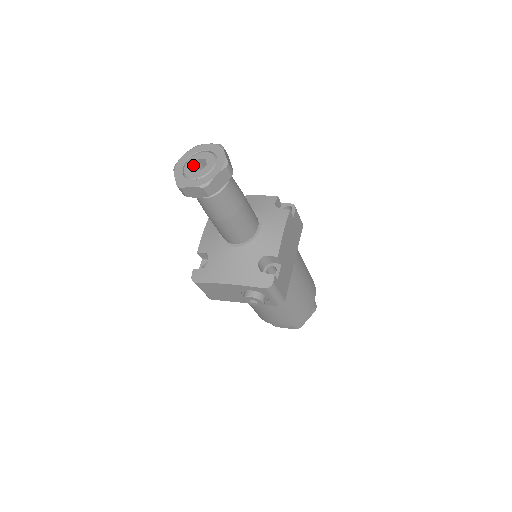
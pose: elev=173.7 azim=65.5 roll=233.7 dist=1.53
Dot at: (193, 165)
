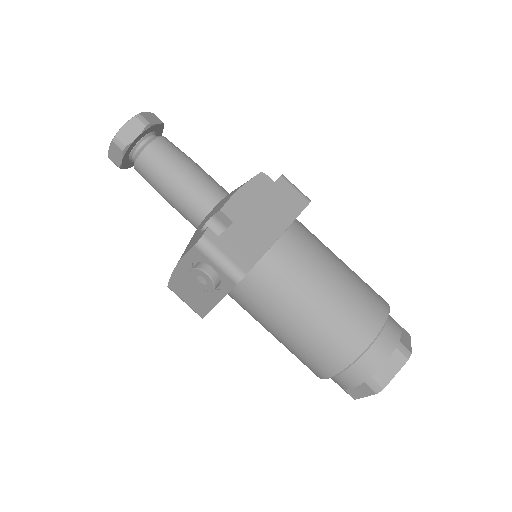
Dot at: occluded
